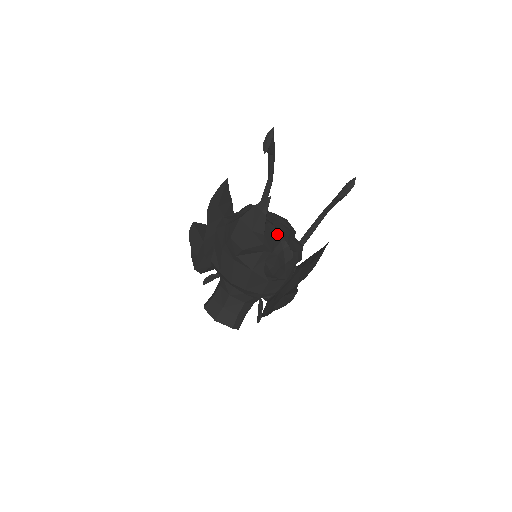
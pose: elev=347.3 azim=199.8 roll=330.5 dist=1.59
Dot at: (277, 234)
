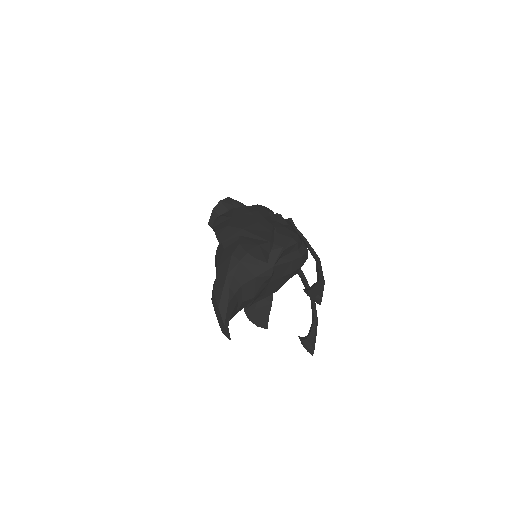
Dot at: (249, 303)
